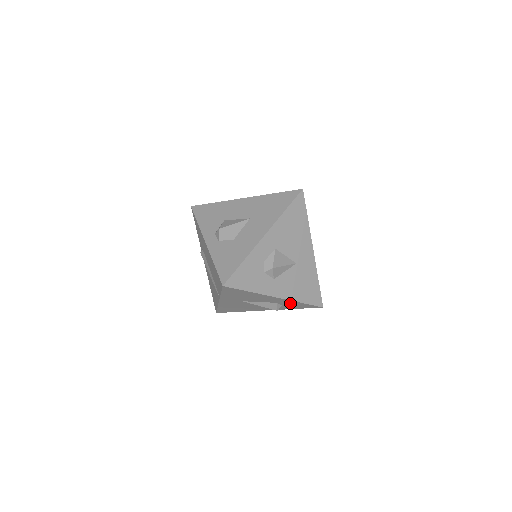
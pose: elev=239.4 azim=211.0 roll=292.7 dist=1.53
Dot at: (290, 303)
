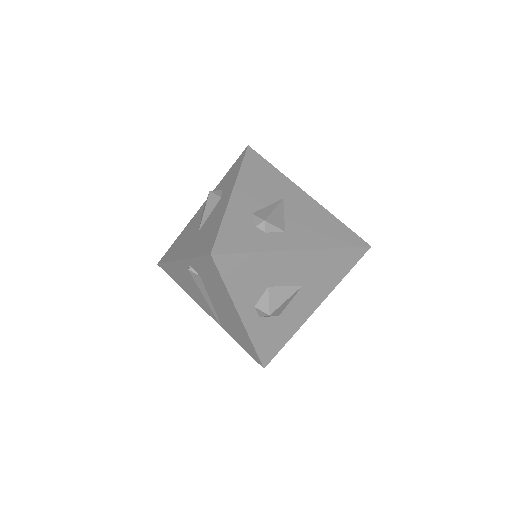
Dot at: occluded
